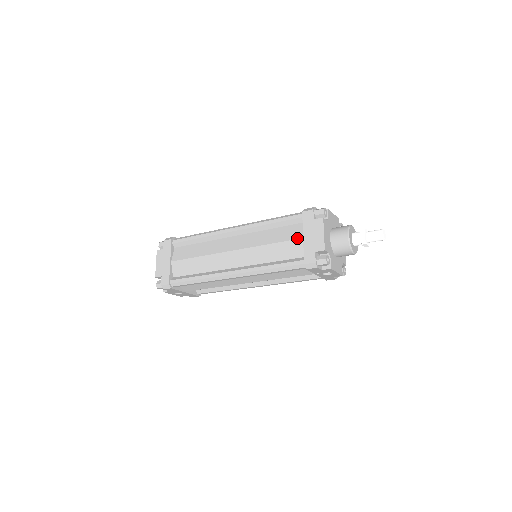
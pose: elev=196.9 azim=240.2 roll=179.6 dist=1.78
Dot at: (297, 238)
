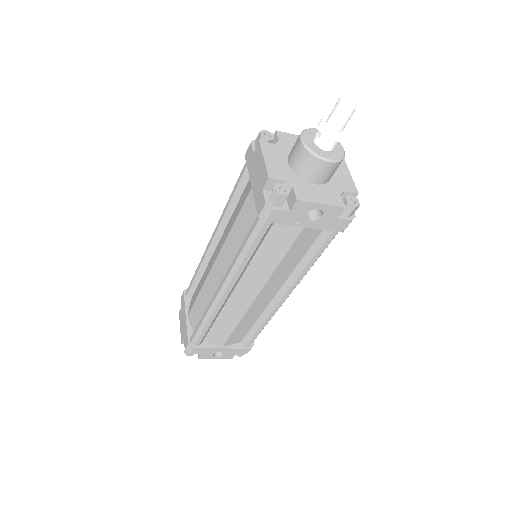
Dot at: (249, 191)
